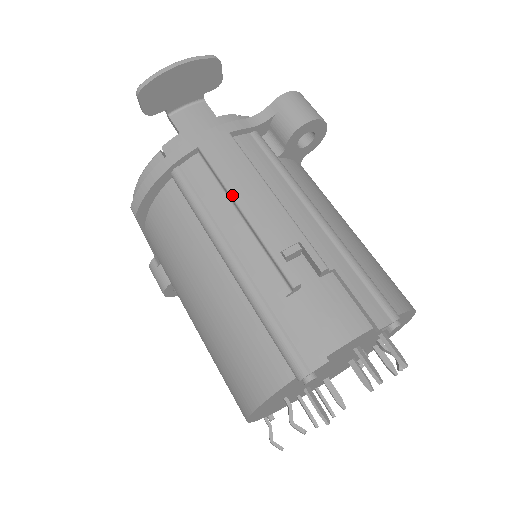
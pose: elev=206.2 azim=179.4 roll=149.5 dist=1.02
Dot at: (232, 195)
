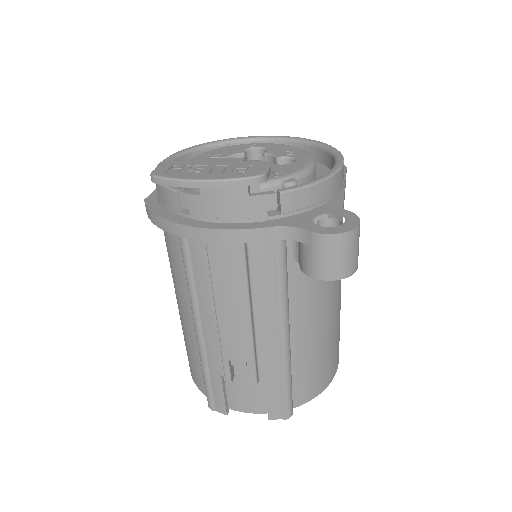
Dot at: (215, 303)
